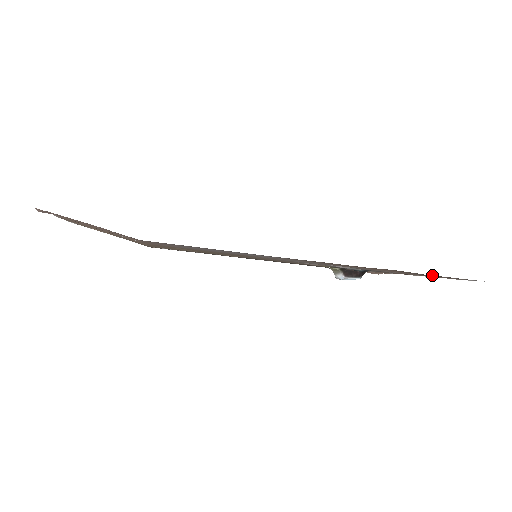
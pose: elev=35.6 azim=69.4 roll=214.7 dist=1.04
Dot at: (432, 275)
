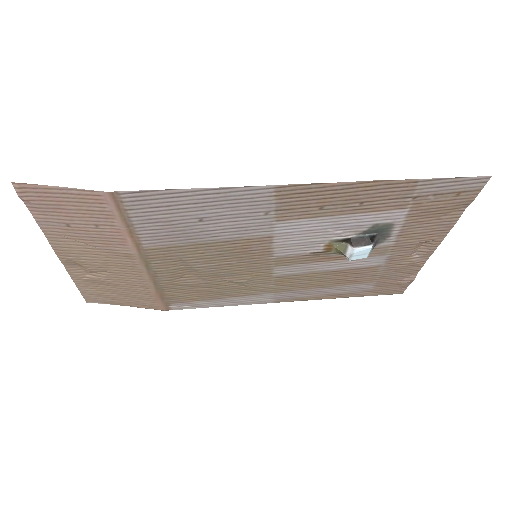
Dot at: (424, 180)
